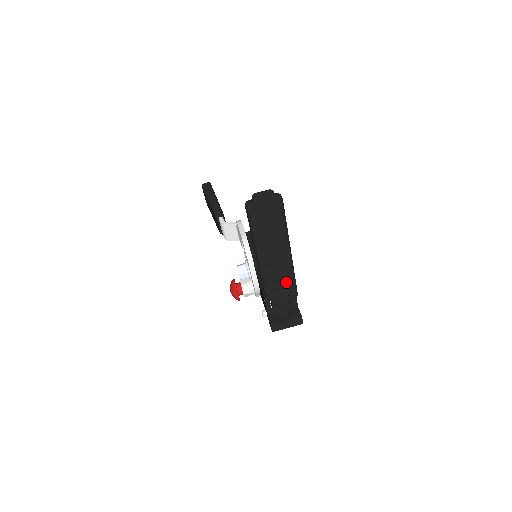
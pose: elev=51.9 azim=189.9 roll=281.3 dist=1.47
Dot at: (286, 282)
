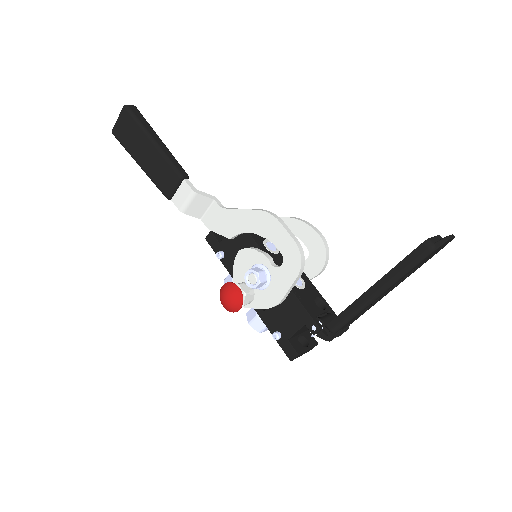
Dot at: (358, 317)
